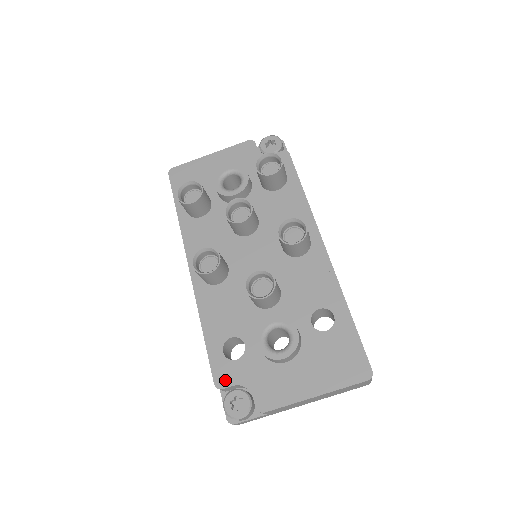
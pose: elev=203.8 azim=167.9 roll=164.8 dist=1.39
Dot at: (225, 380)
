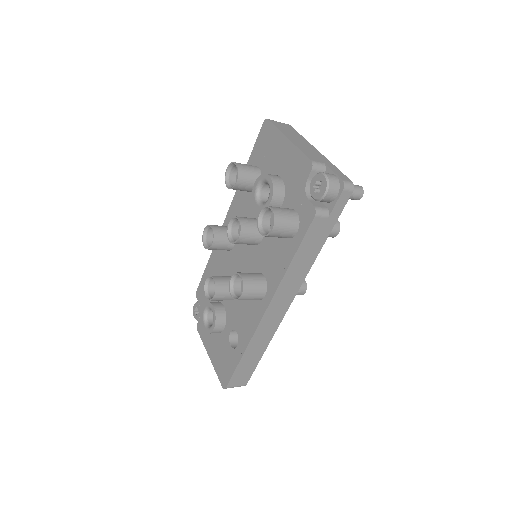
Dot at: (199, 296)
